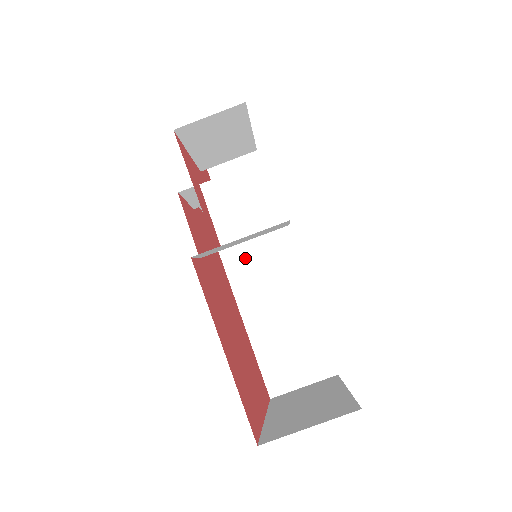
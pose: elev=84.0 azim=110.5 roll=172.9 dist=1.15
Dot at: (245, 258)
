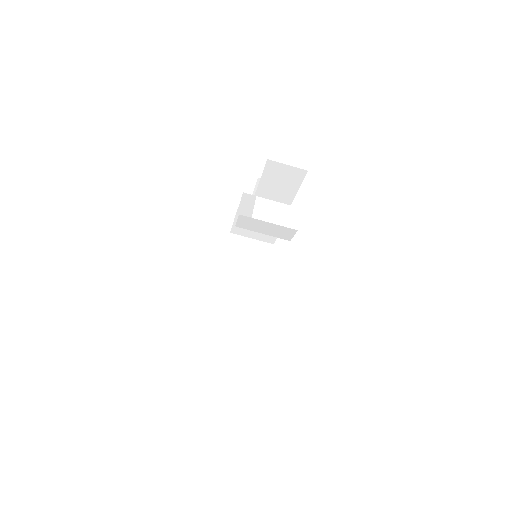
Dot at: (238, 269)
